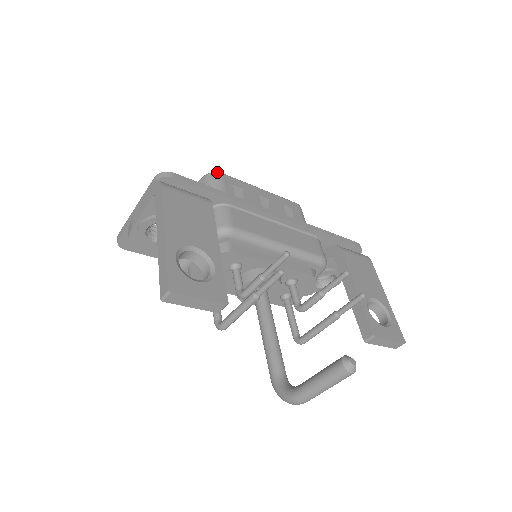
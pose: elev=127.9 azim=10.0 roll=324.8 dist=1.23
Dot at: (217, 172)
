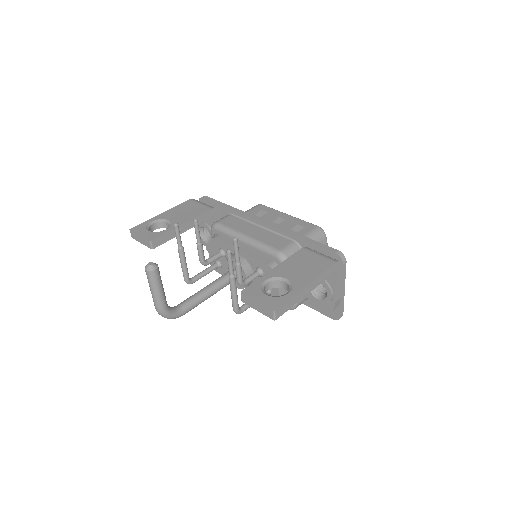
Dot at: (259, 204)
